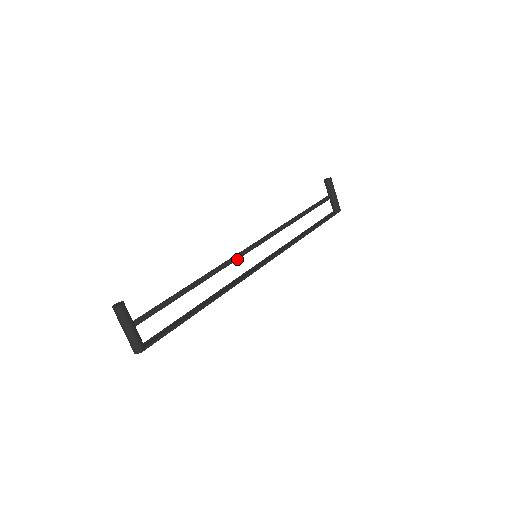
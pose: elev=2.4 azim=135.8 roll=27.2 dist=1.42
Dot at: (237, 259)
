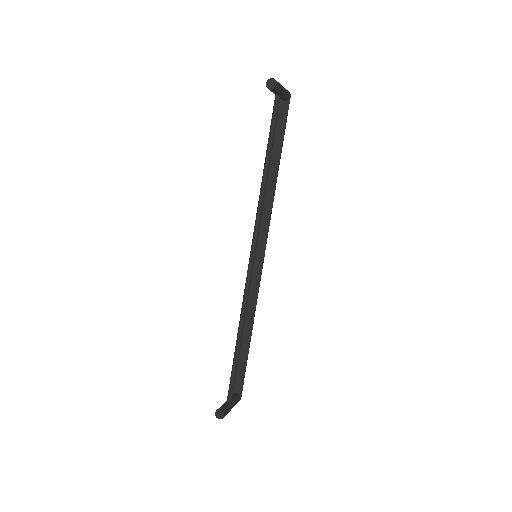
Dot at: (250, 283)
